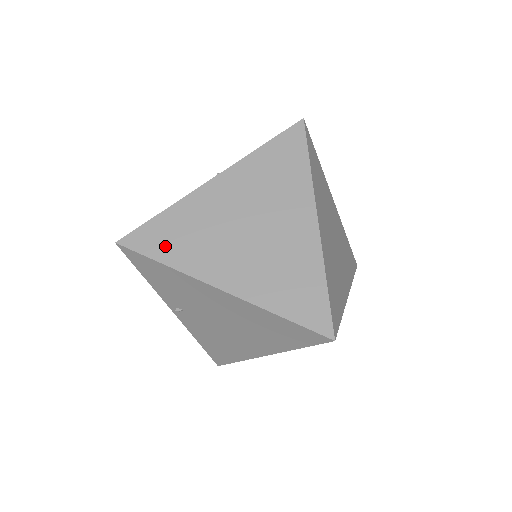
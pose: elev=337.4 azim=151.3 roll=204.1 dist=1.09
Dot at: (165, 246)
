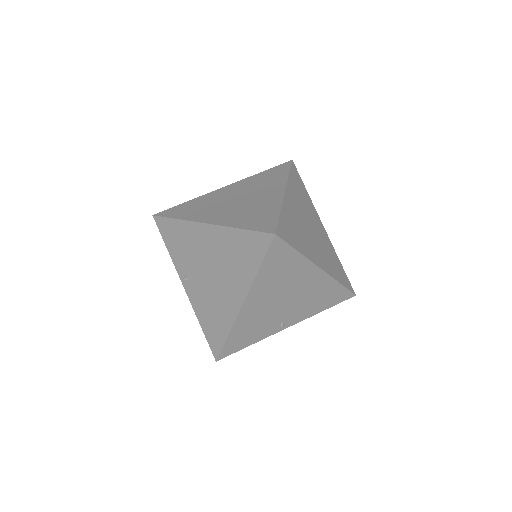
Dot at: (181, 212)
